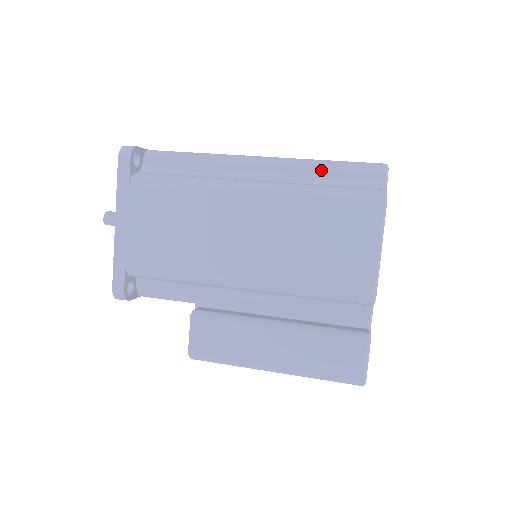
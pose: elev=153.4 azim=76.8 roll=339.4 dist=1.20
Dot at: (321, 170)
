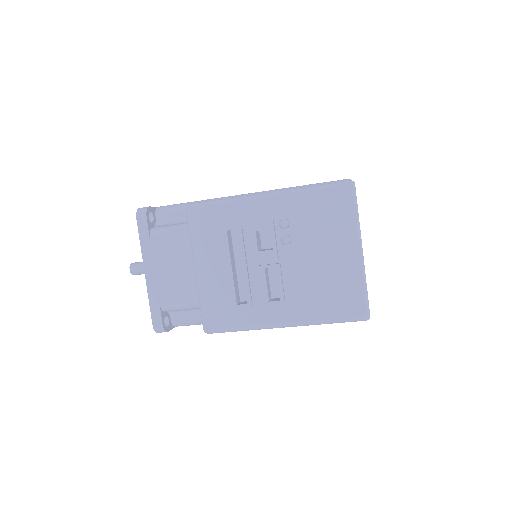
Dot at: occluded
